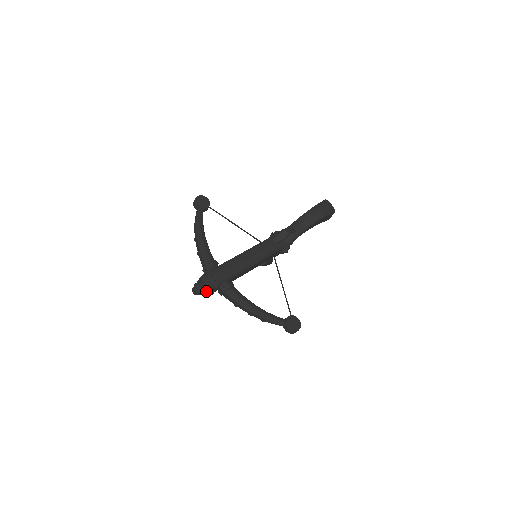
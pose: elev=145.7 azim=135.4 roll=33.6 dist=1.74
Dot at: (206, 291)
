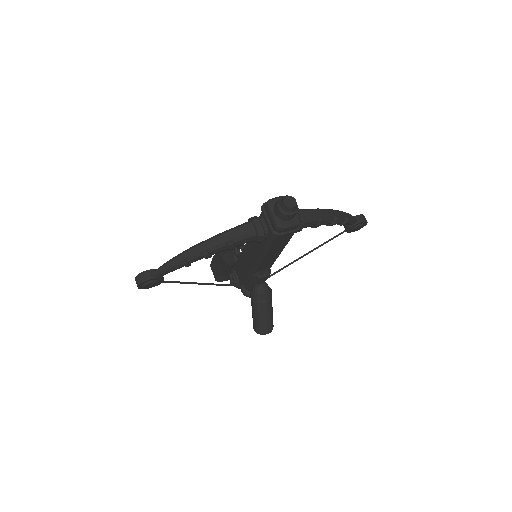
Dot at: occluded
